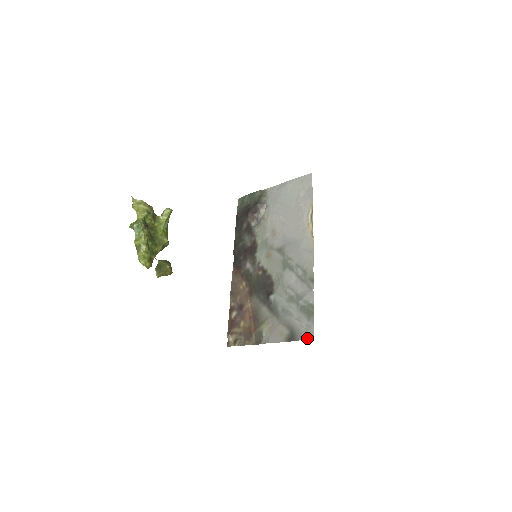
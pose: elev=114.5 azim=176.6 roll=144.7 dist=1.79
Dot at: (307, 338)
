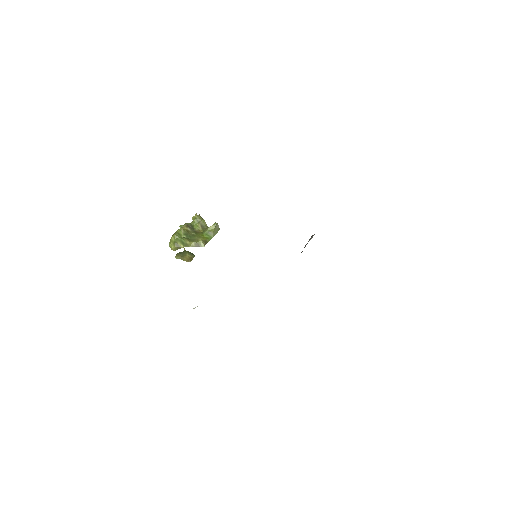
Dot at: occluded
